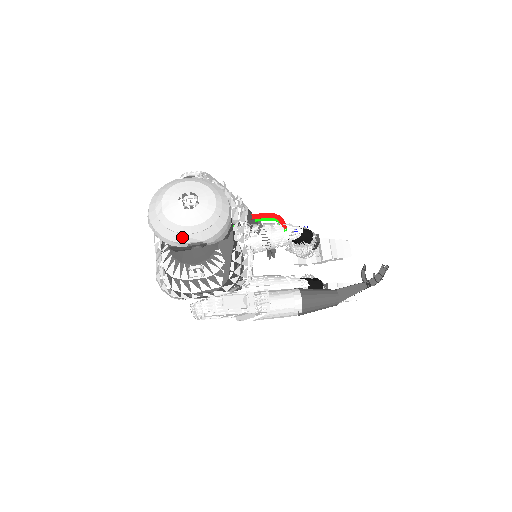
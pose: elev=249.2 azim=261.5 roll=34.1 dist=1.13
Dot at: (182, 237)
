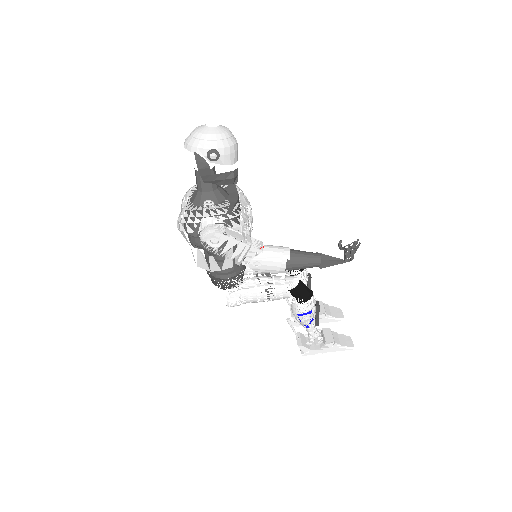
Dot at: (205, 143)
